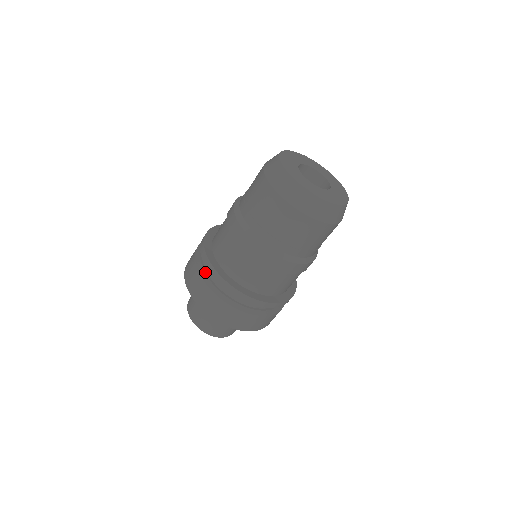
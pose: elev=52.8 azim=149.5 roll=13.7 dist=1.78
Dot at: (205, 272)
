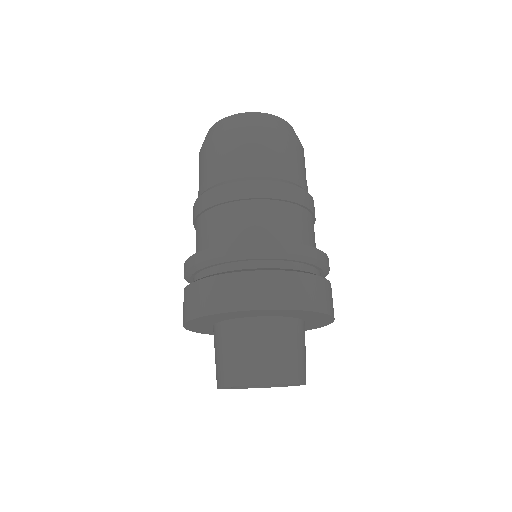
Dot at: (220, 273)
